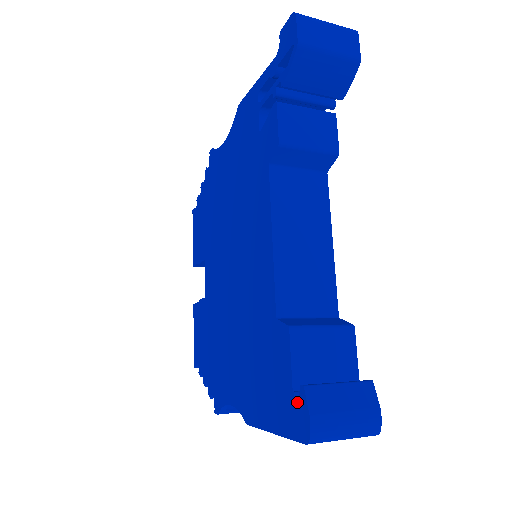
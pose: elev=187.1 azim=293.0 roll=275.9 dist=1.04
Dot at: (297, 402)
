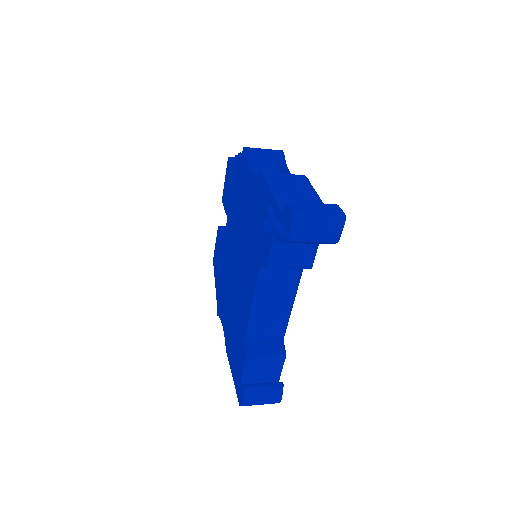
Dot at: (242, 384)
